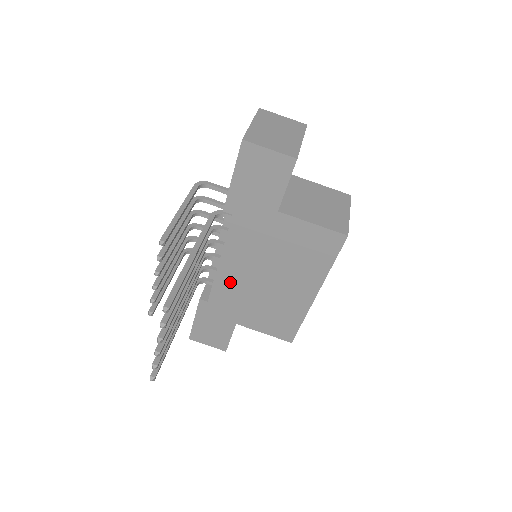
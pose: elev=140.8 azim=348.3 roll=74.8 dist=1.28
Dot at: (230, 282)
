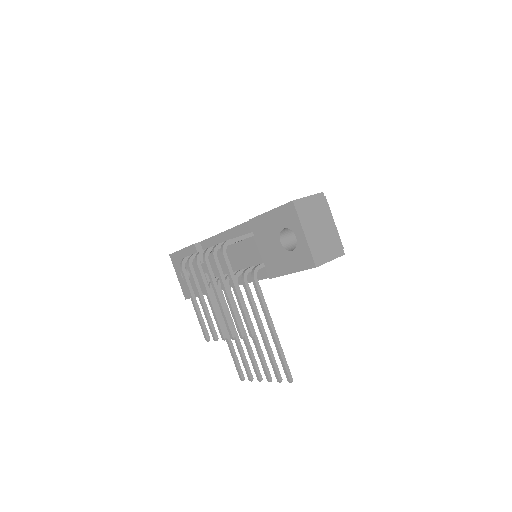
Dot at: occluded
